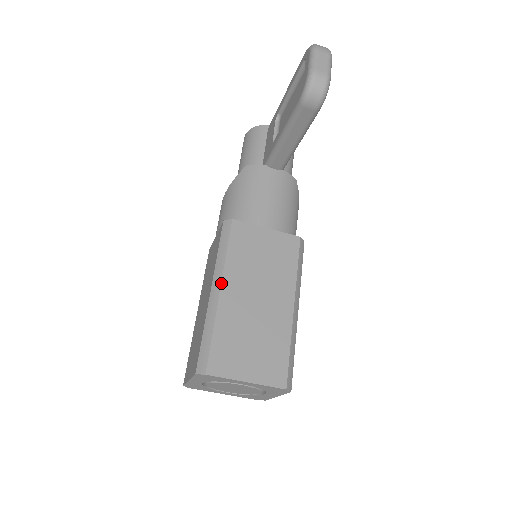
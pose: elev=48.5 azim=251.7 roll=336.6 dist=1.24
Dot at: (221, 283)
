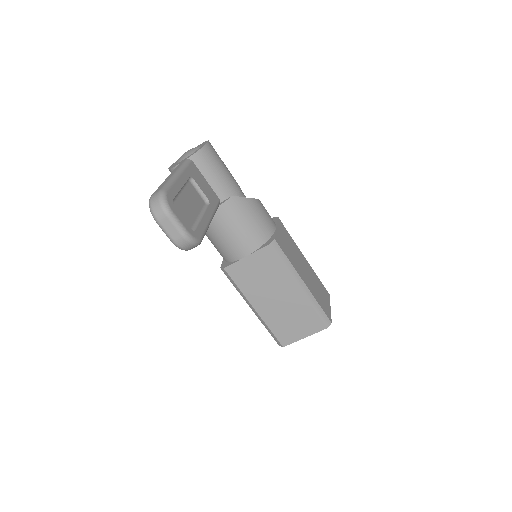
Dot at: (252, 306)
